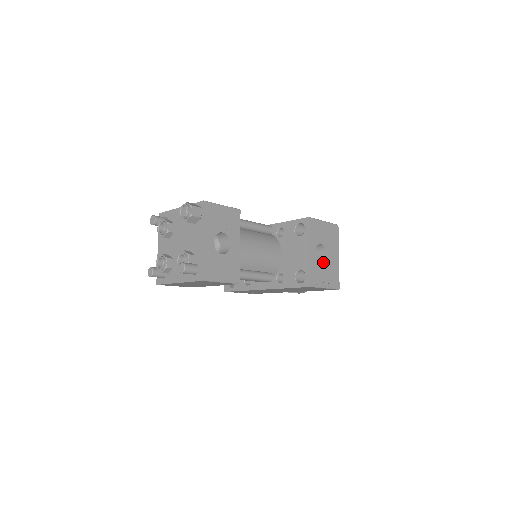
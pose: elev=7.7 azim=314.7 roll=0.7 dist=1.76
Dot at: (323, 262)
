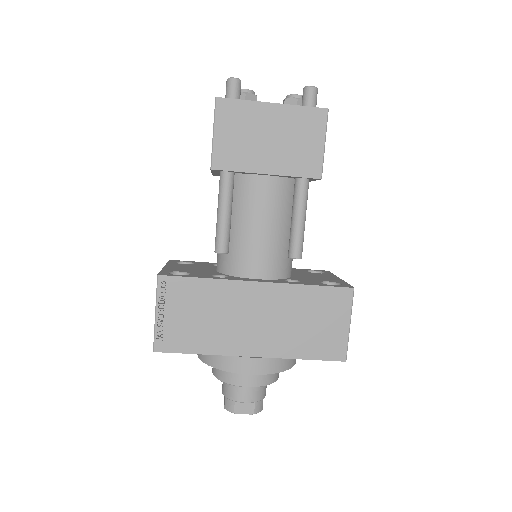
Dot at: occluded
